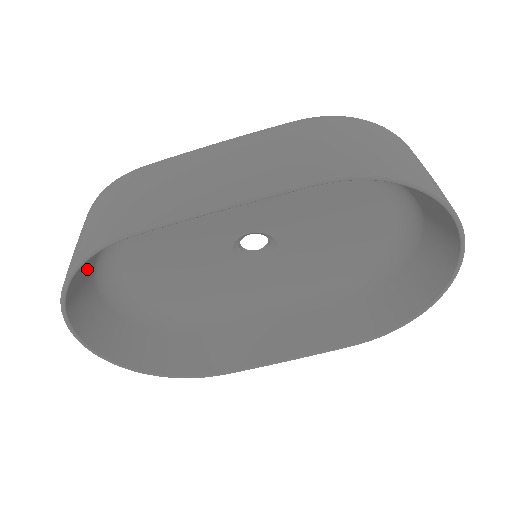
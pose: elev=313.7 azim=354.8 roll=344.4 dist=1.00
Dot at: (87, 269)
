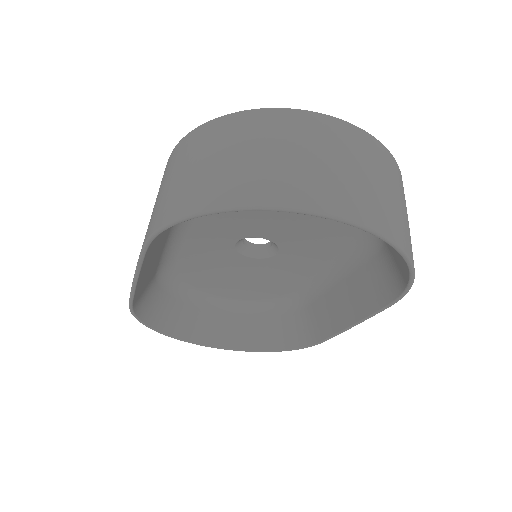
Dot at: (172, 307)
